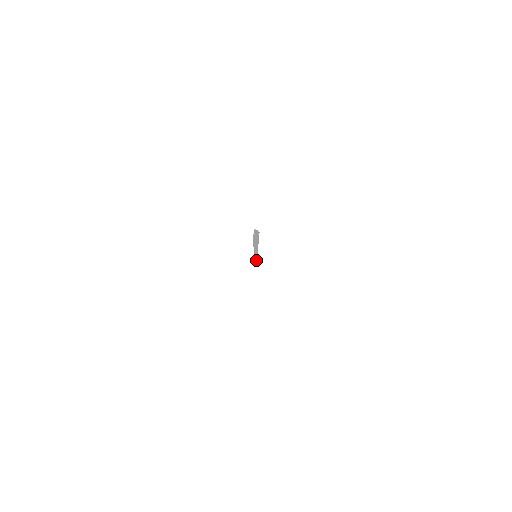
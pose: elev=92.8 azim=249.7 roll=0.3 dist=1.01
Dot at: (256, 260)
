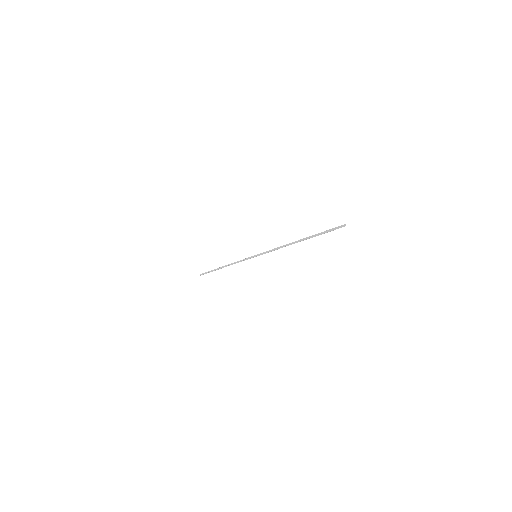
Dot at: occluded
